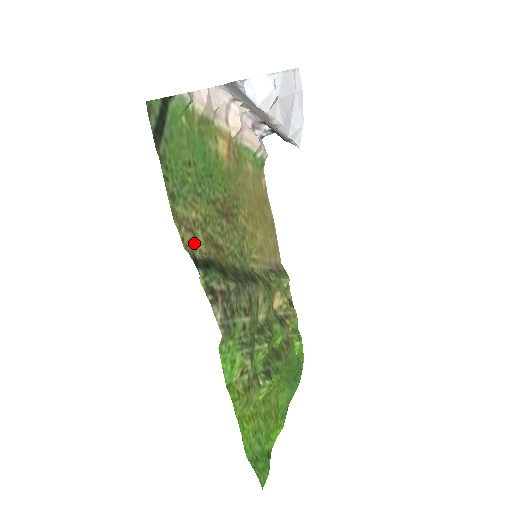
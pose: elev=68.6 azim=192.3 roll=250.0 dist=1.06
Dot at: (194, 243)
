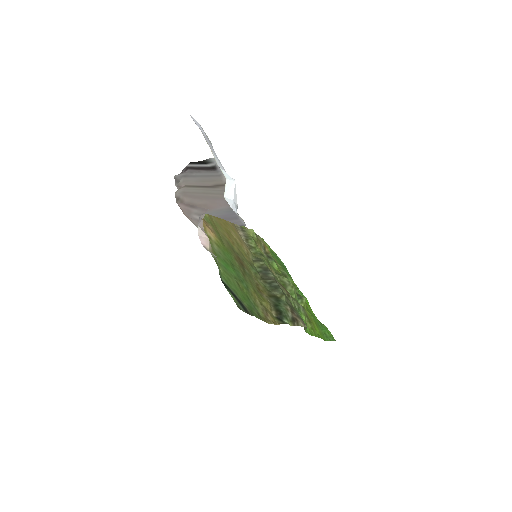
Dot at: (269, 312)
